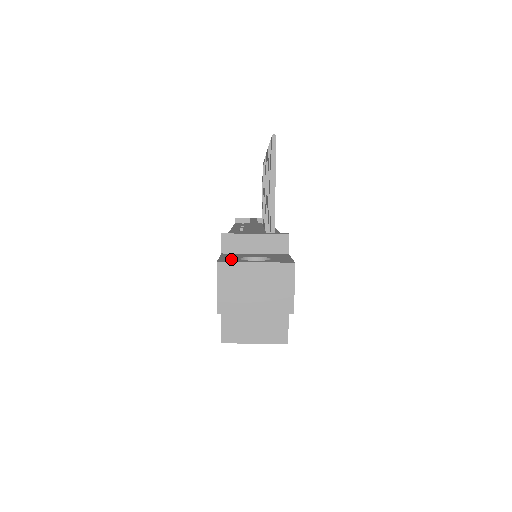
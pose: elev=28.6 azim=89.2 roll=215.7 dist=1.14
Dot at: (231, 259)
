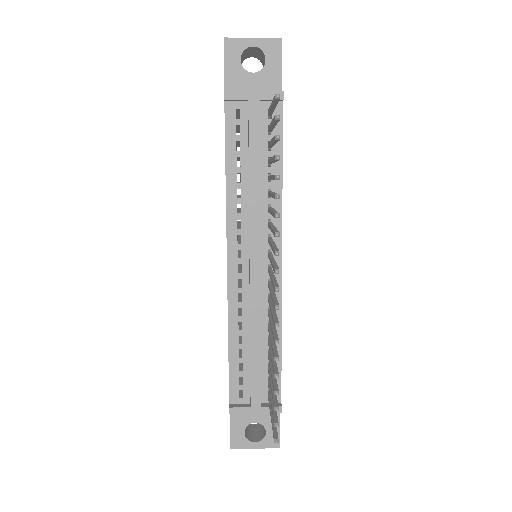
Dot at: (239, 437)
